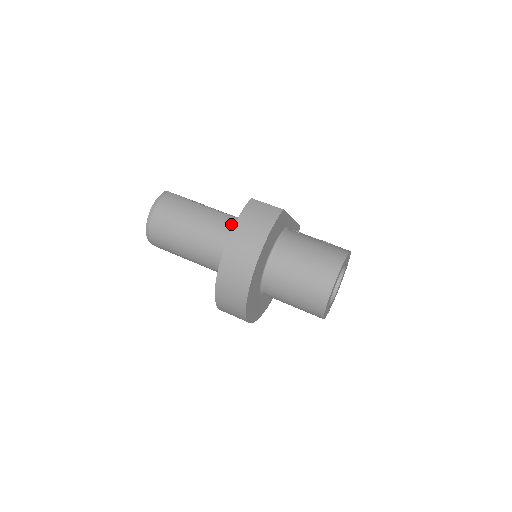
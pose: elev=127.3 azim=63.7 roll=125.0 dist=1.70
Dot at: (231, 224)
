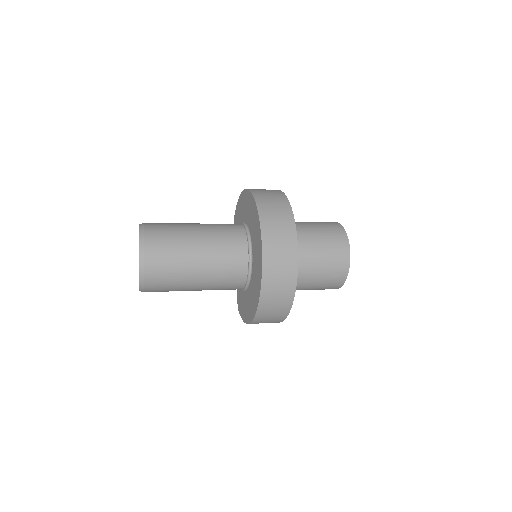
Dot at: occluded
